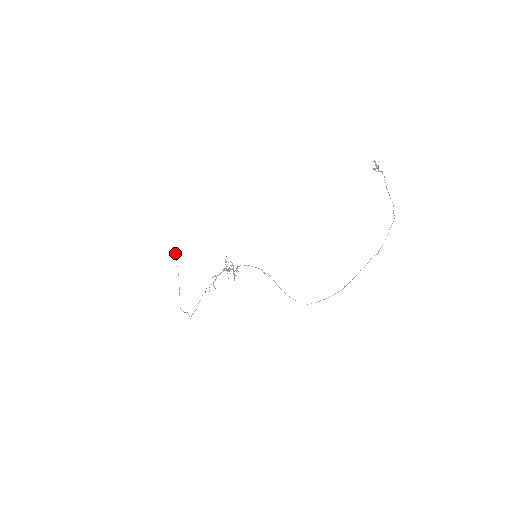
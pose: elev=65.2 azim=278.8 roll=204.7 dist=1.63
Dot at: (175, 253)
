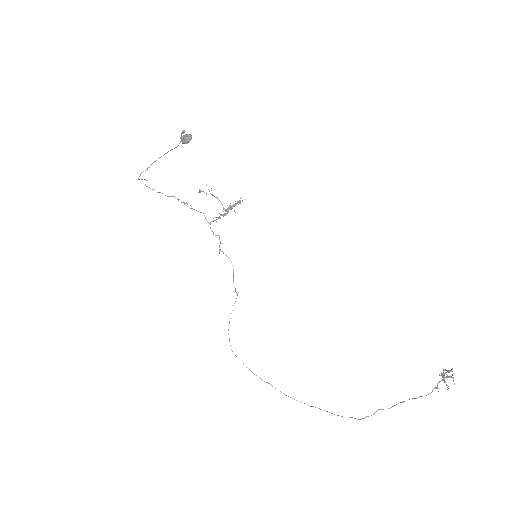
Dot at: (184, 138)
